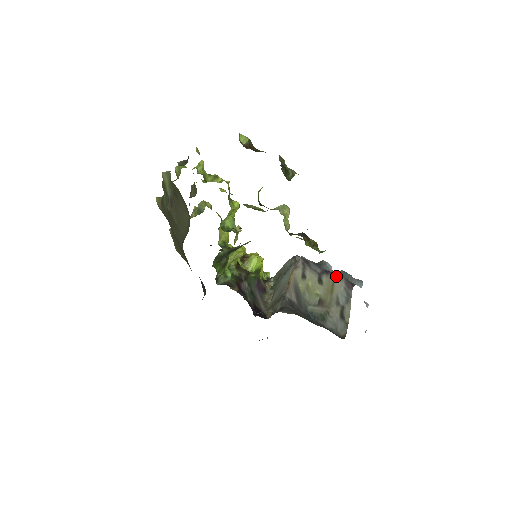
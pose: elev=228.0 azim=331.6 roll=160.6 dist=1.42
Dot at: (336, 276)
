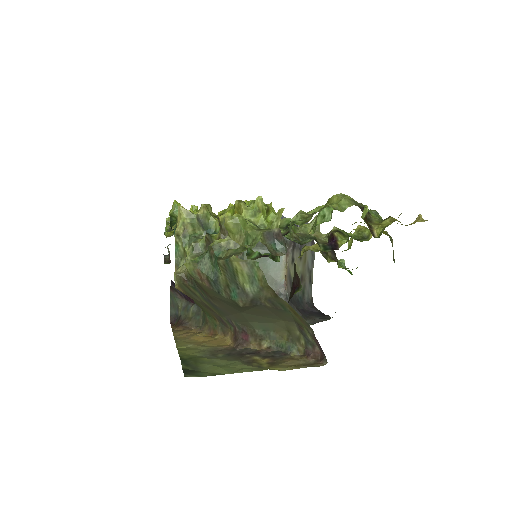
Dot at: occluded
